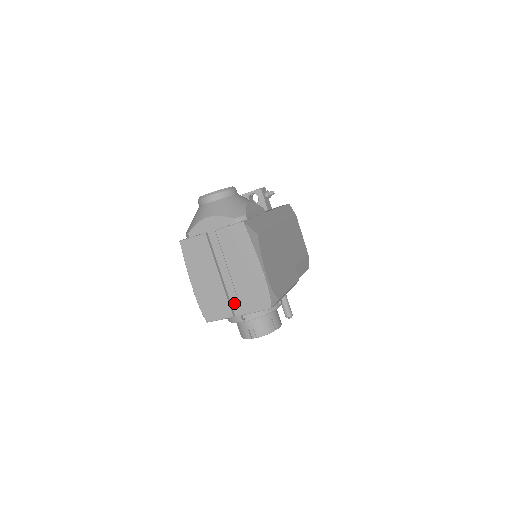
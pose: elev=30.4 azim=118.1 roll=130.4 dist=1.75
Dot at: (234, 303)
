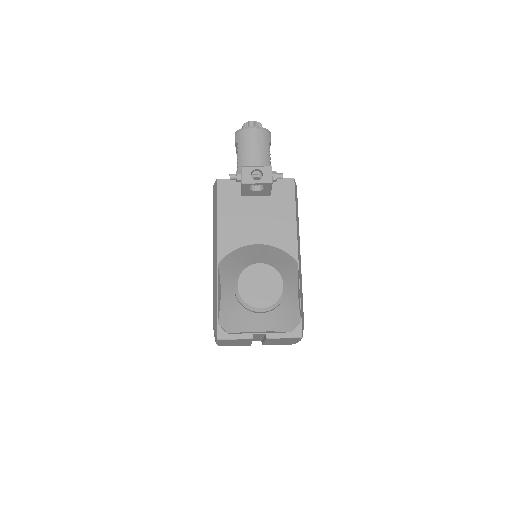
Dot at: (255, 340)
